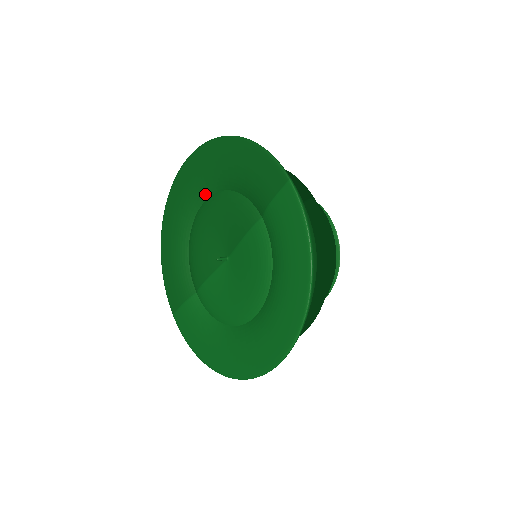
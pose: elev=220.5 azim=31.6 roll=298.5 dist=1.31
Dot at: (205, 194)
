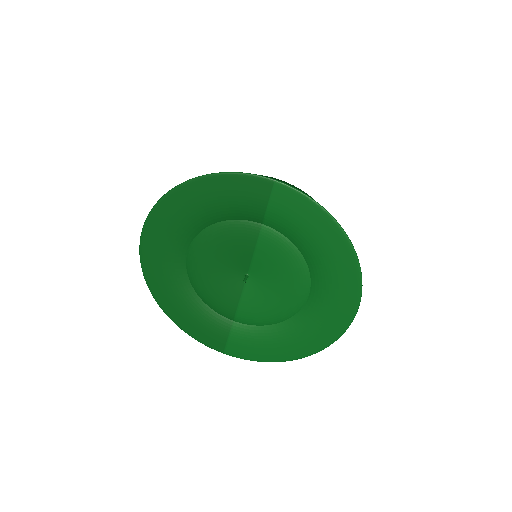
Dot at: (185, 244)
